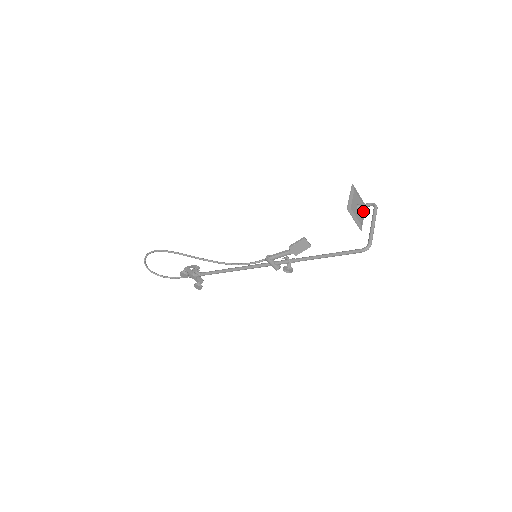
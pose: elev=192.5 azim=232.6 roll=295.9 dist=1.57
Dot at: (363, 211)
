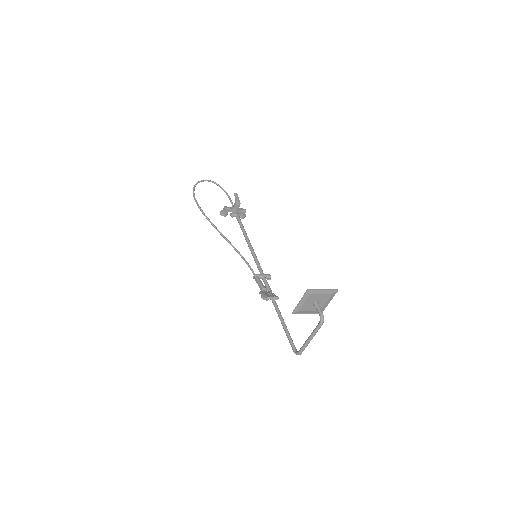
Dot at: (329, 299)
